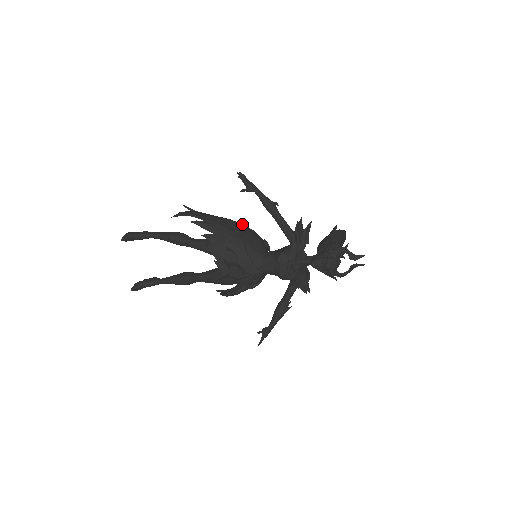
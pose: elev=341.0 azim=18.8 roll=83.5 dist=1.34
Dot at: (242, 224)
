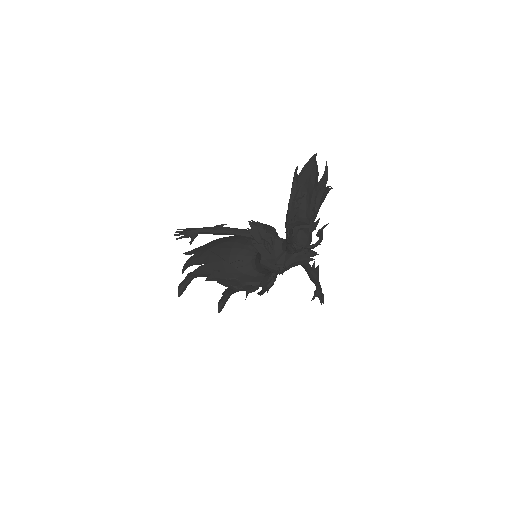
Dot at: (224, 243)
